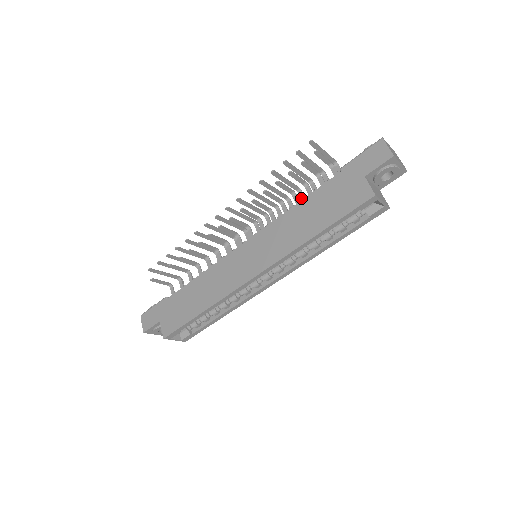
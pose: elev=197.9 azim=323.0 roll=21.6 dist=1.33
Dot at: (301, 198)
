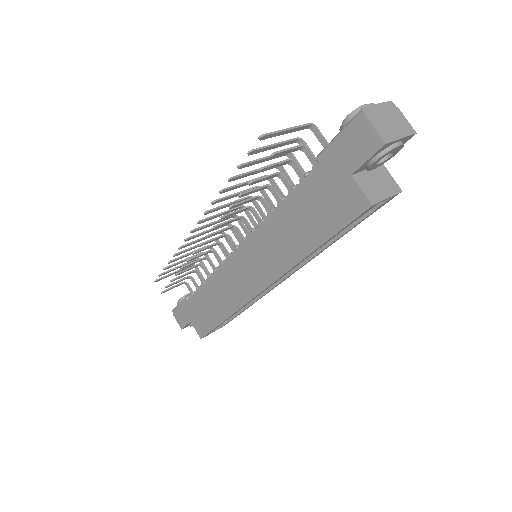
Dot at: occluded
